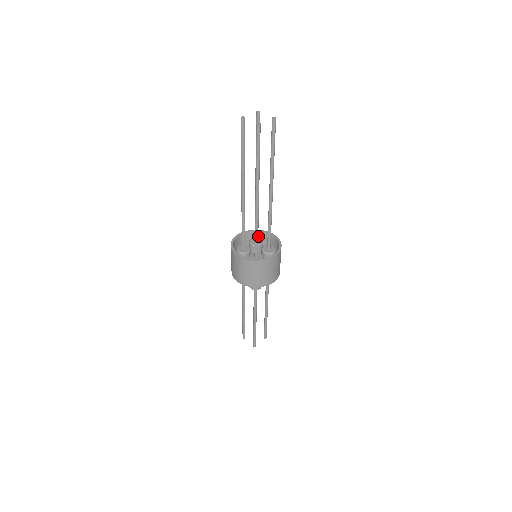
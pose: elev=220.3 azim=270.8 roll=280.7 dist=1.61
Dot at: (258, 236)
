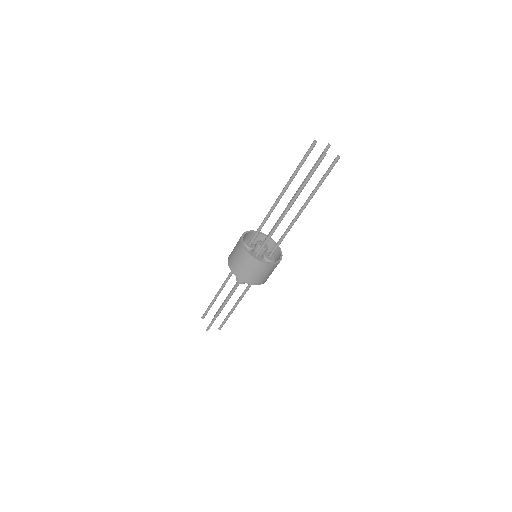
Dot at: (267, 242)
